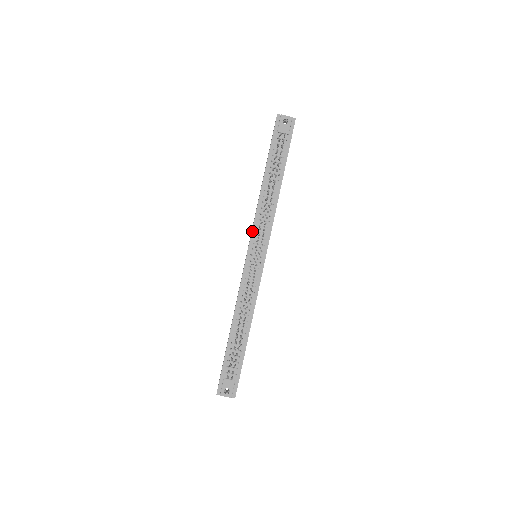
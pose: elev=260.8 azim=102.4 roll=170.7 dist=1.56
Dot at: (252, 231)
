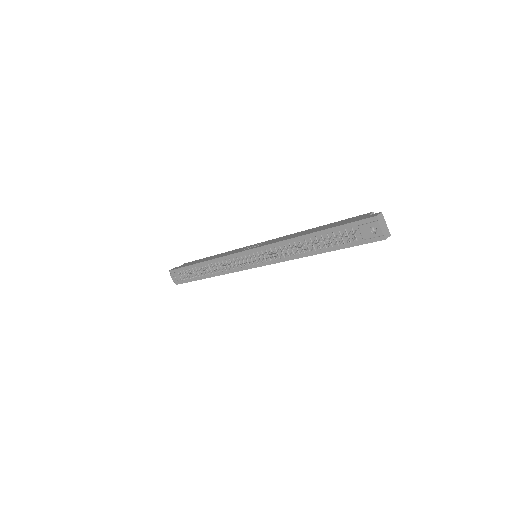
Dot at: (264, 246)
